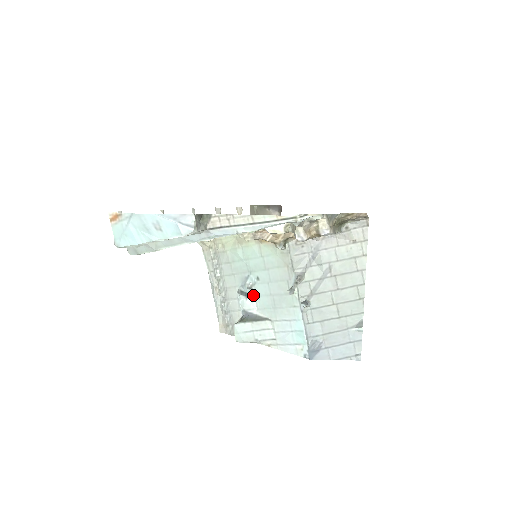
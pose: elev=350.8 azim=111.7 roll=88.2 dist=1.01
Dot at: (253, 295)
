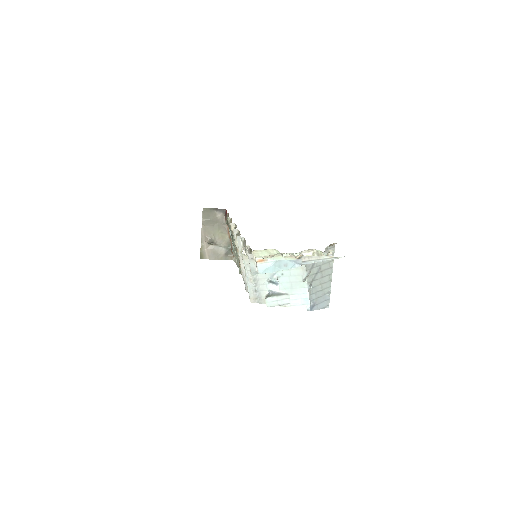
Dot at: (278, 282)
